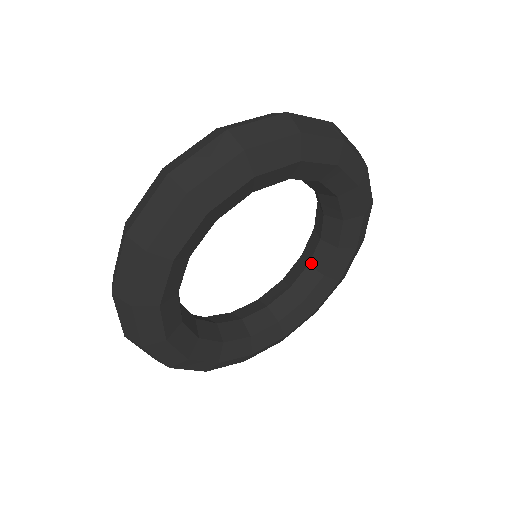
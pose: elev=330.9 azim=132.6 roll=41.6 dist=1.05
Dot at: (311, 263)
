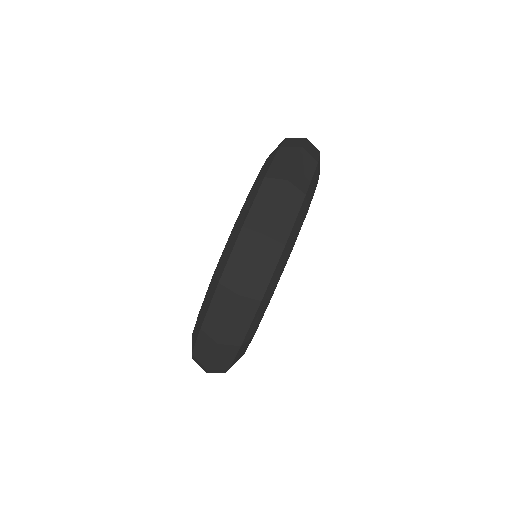
Dot at: occluded
